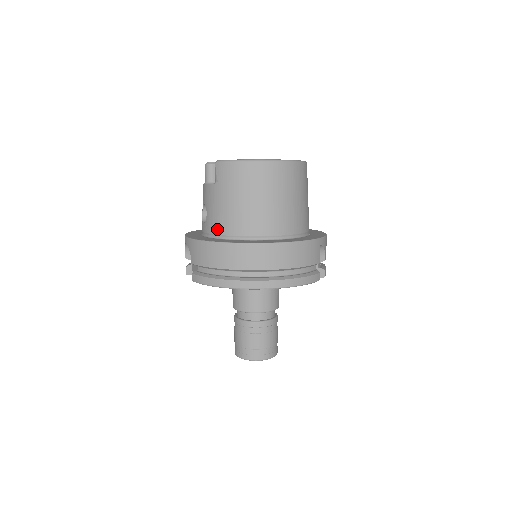
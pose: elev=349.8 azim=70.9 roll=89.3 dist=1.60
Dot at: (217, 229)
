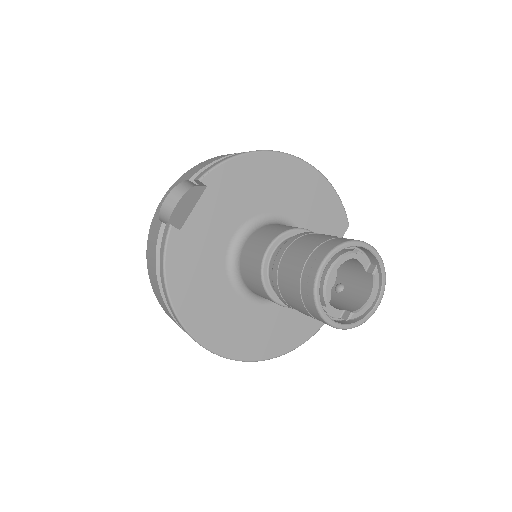
Dot at: occluded
